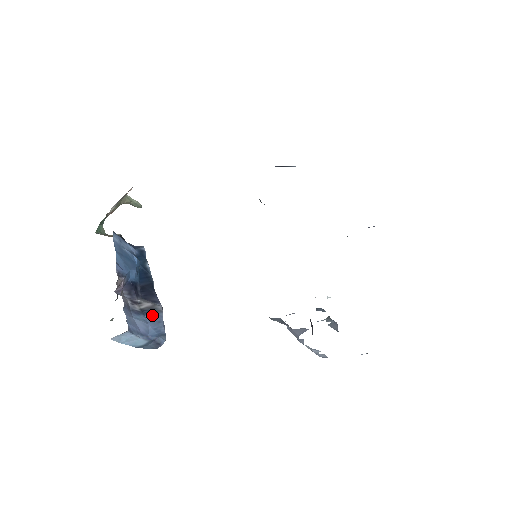
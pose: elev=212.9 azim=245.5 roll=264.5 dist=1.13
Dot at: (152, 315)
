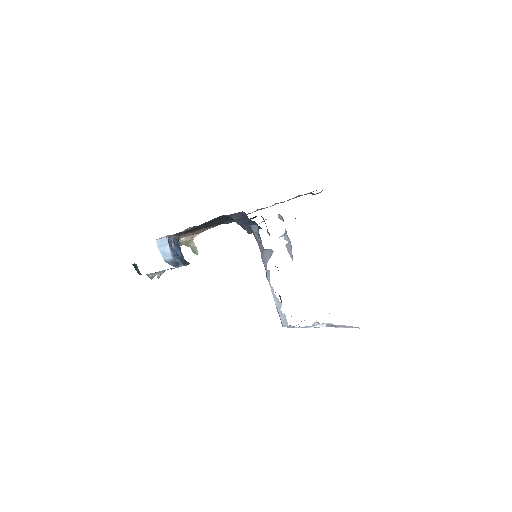
Dot at: (181, 259)
